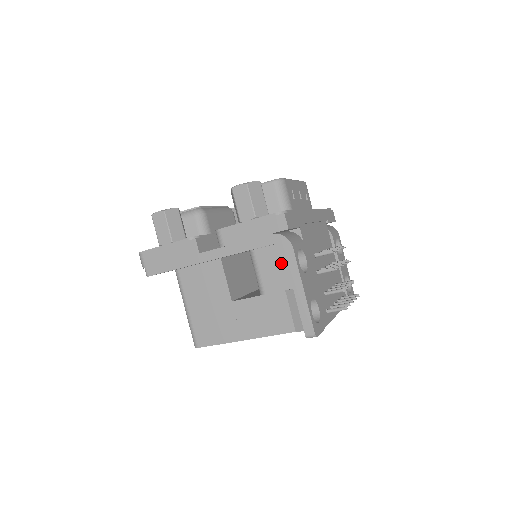
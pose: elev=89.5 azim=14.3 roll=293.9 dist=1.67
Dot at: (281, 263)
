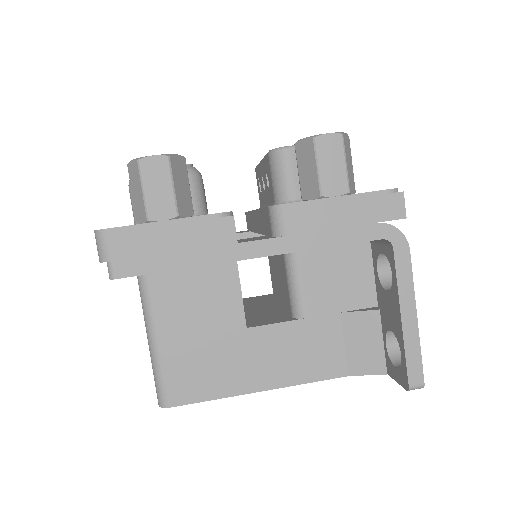
Dot at: (340, 270)
